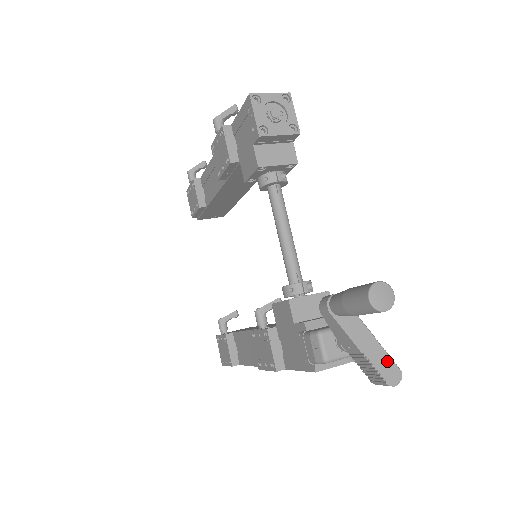
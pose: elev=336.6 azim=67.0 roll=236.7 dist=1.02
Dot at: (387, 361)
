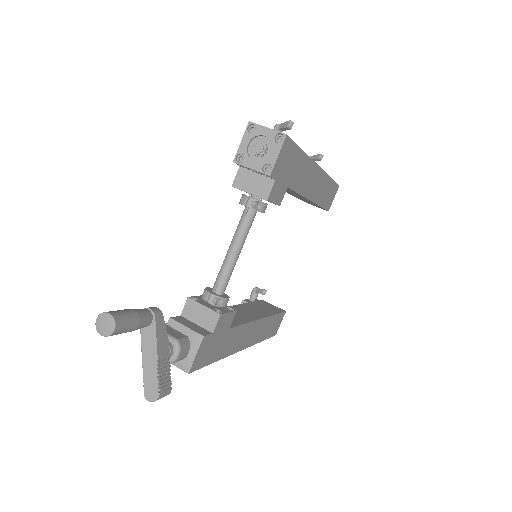
Dot at: (154, 381)
